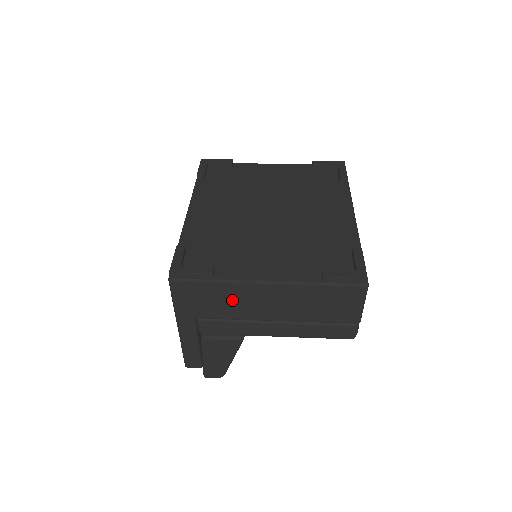
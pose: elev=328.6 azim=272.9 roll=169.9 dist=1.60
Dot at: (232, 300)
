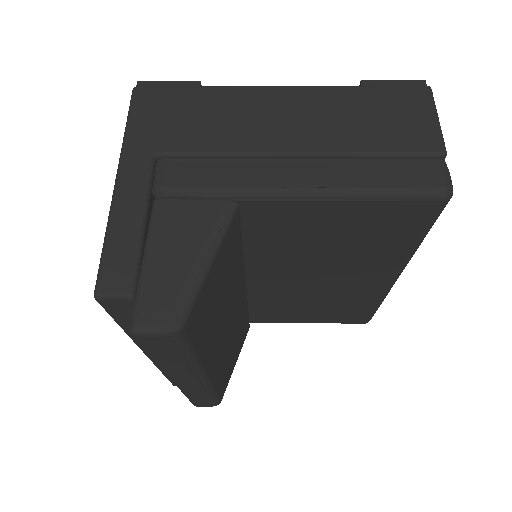
Dot at: (225, 116)
